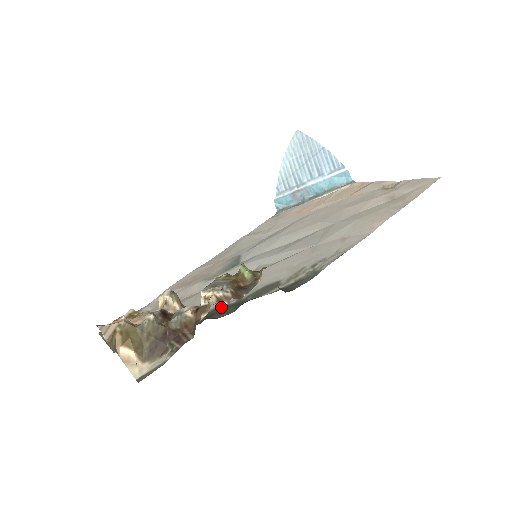
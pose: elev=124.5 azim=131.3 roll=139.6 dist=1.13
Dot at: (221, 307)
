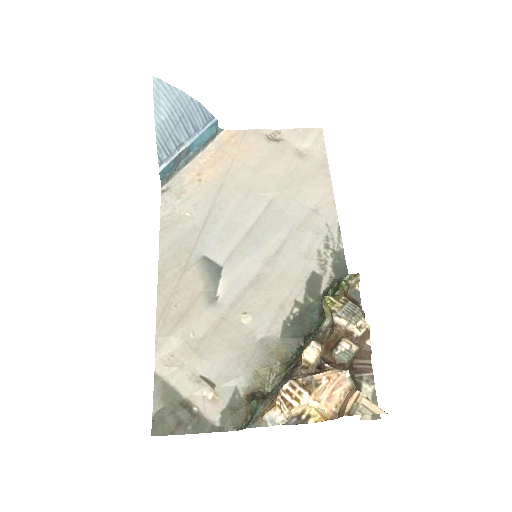
Dot at: (291, 321)
